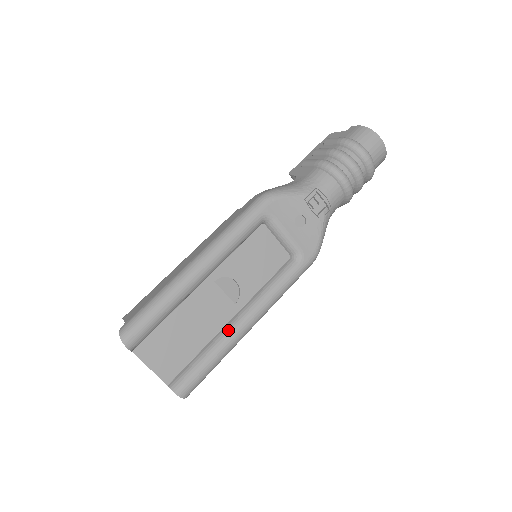
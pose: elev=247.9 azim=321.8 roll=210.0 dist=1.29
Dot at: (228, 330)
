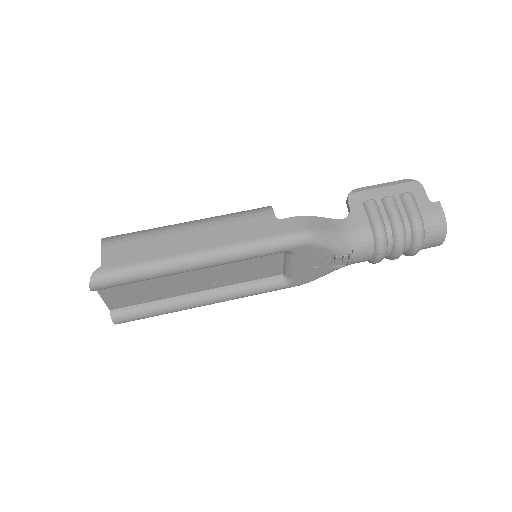
Dot at: (187, 301)
